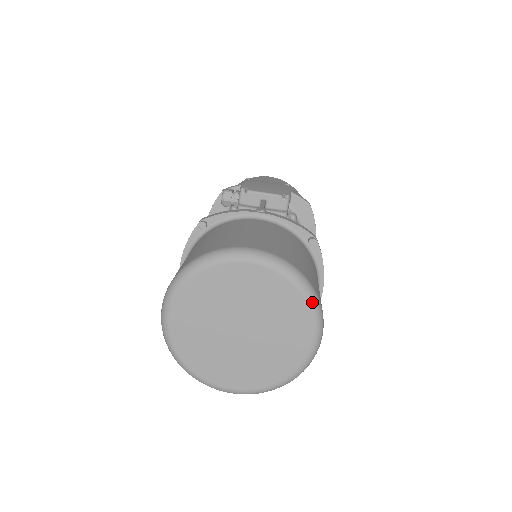
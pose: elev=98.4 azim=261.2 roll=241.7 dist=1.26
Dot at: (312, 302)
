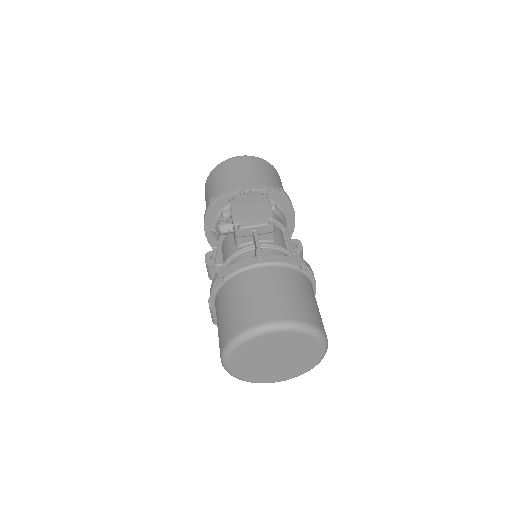
Dot at: (319, 337)
